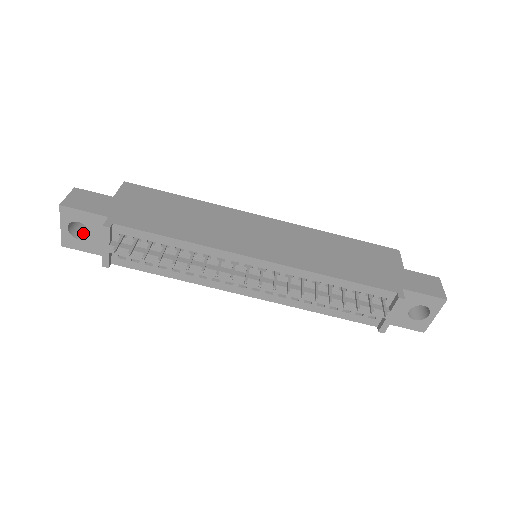
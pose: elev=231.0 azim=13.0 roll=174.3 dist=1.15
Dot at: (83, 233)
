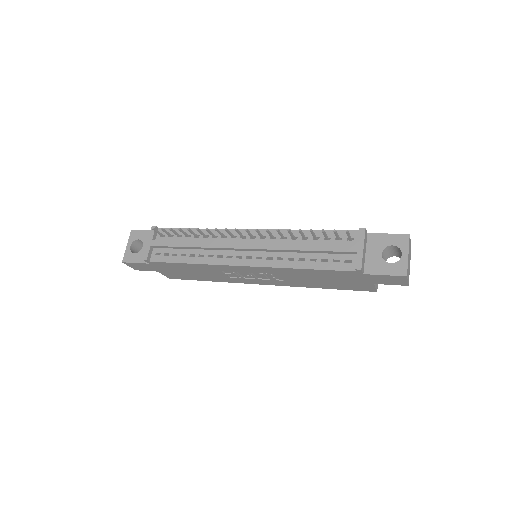
Dot at: occluded
